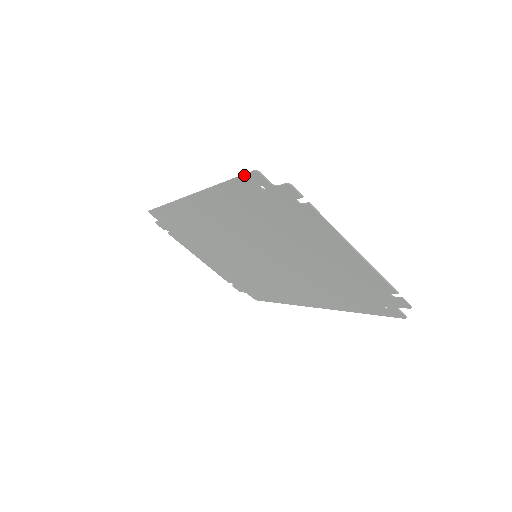
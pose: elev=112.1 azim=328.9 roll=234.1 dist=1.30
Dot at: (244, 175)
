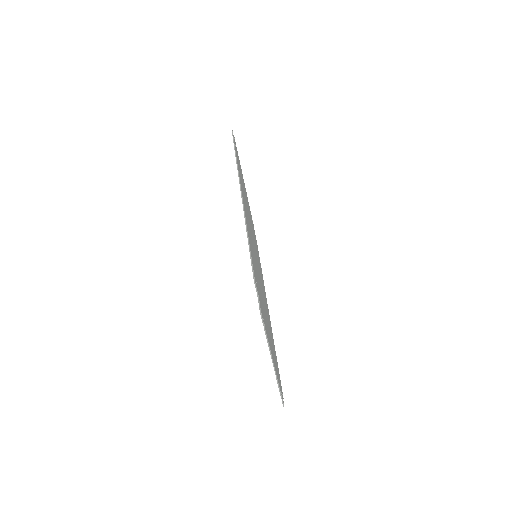
Dot at: (252, 265)
